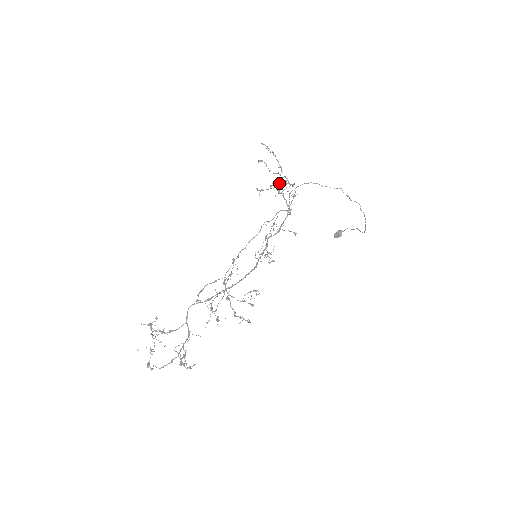
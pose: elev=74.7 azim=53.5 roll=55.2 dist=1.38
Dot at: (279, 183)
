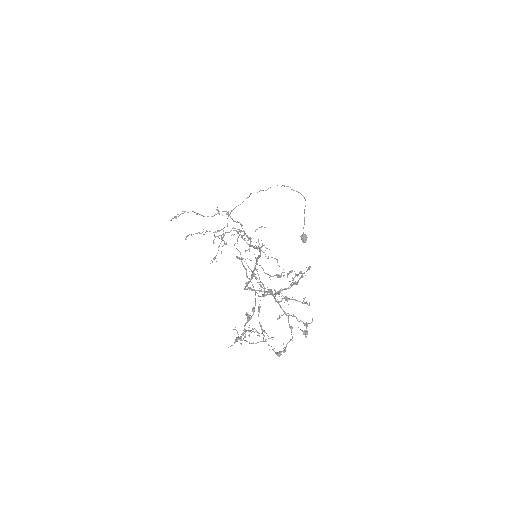
Dot at: occluded
